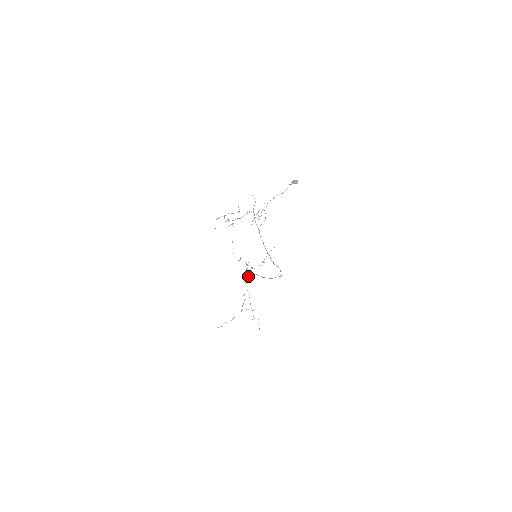
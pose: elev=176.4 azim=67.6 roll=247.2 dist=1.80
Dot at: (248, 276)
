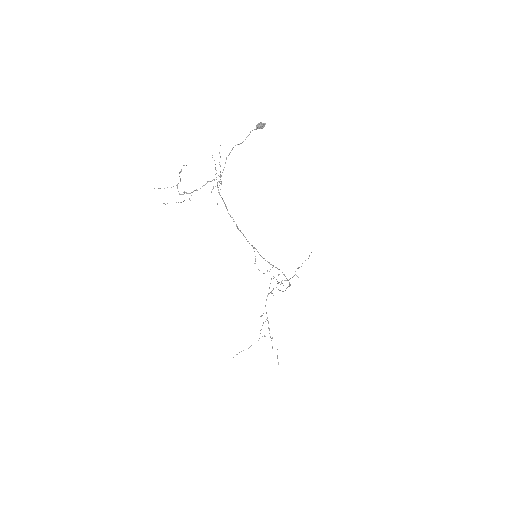
Dot at: (271, 292)
